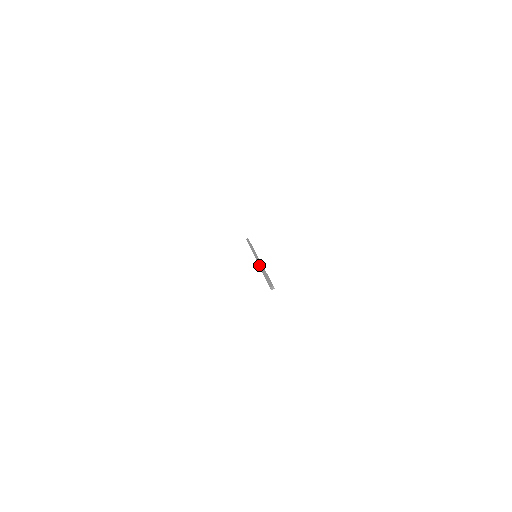
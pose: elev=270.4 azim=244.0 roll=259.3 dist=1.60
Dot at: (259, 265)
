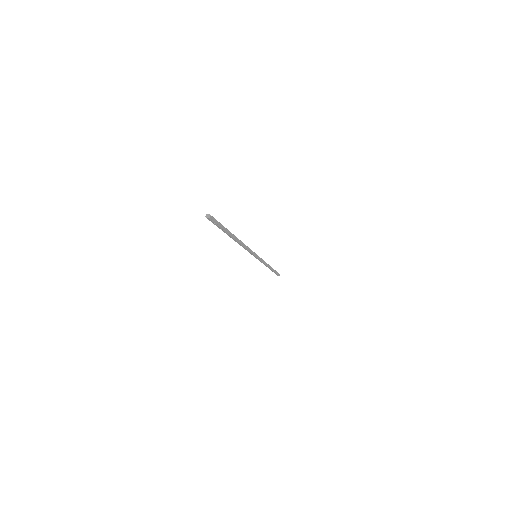
Dot at: occluded
